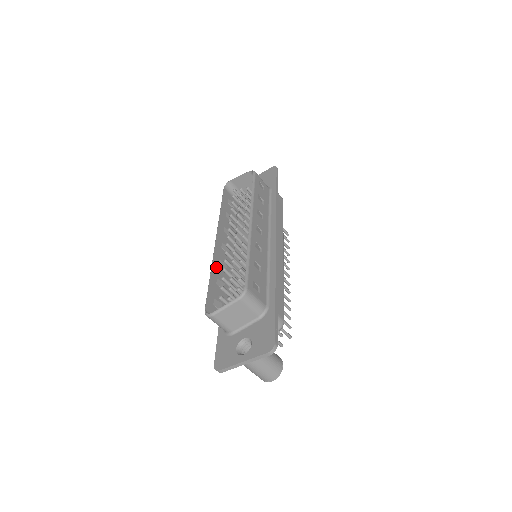
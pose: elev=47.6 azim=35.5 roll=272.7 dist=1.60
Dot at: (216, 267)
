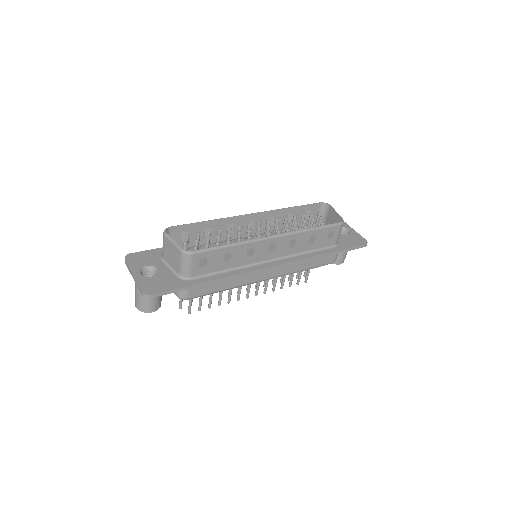
Dot at: (223, 223)
